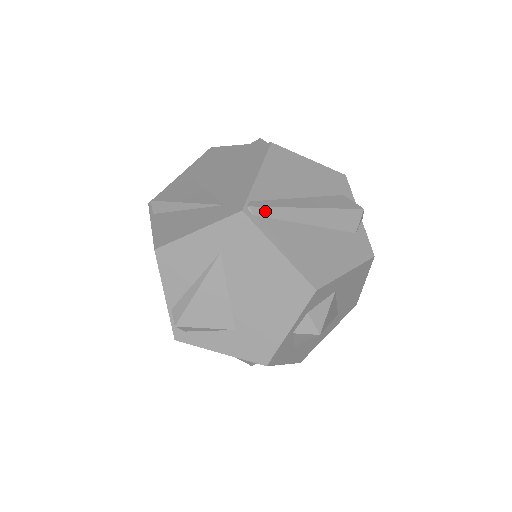
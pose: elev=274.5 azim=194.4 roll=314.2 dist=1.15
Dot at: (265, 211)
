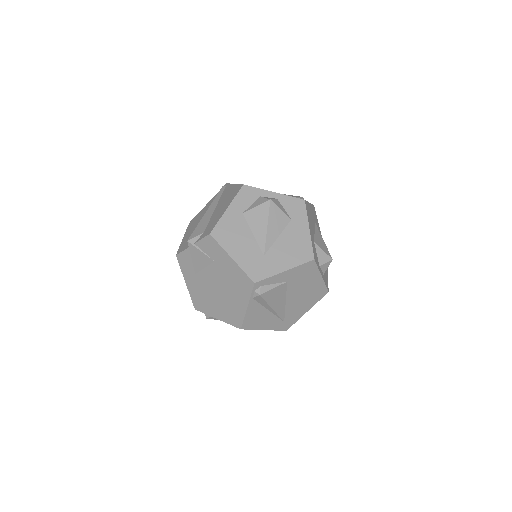
Dot at: occluded
